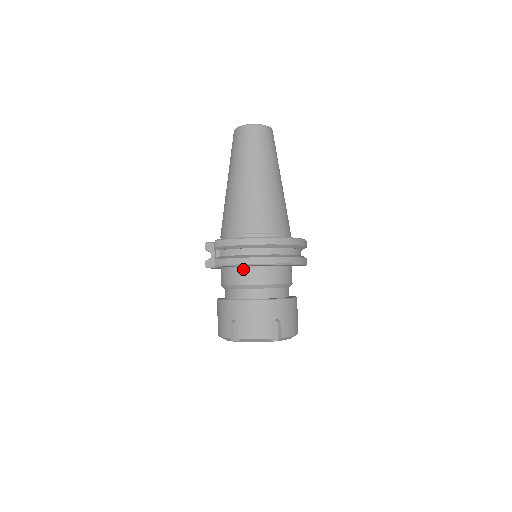
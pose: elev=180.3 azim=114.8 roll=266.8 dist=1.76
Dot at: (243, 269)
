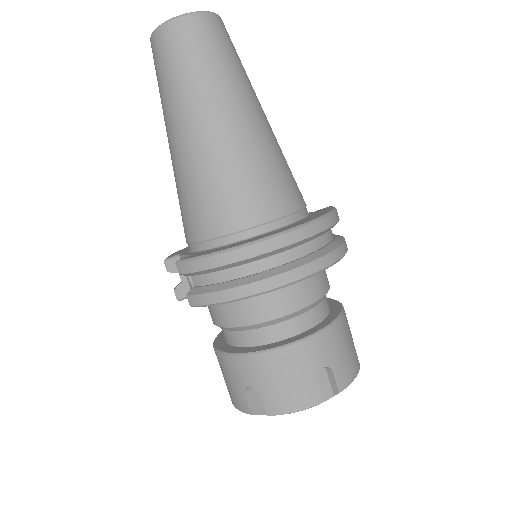
Dot at: occluded
